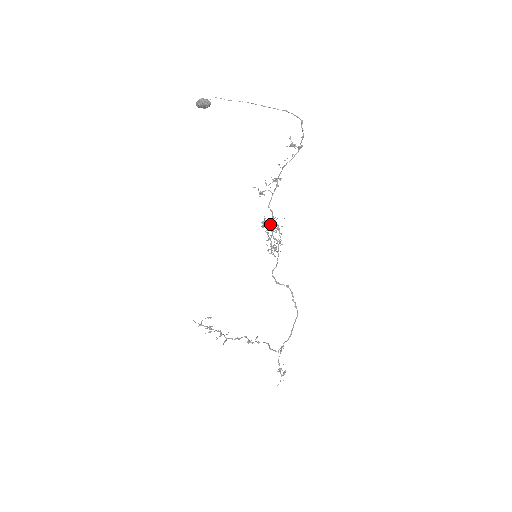
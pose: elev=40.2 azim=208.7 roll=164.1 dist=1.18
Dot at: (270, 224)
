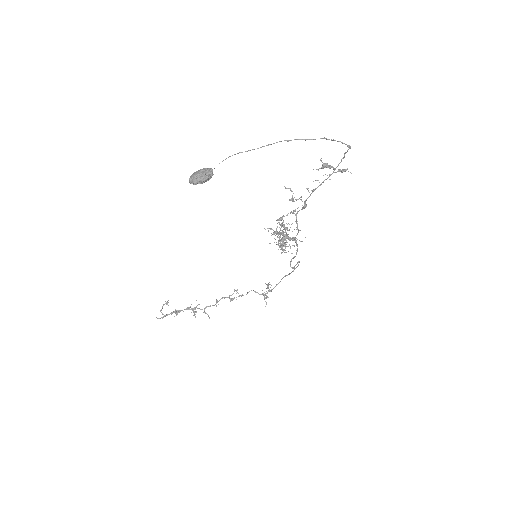
Dot at: (295, 239)
